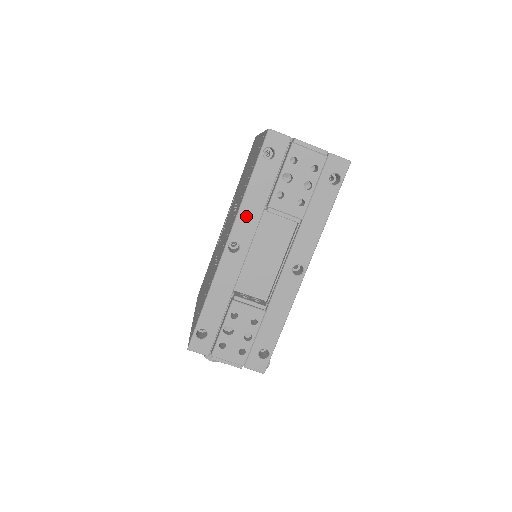
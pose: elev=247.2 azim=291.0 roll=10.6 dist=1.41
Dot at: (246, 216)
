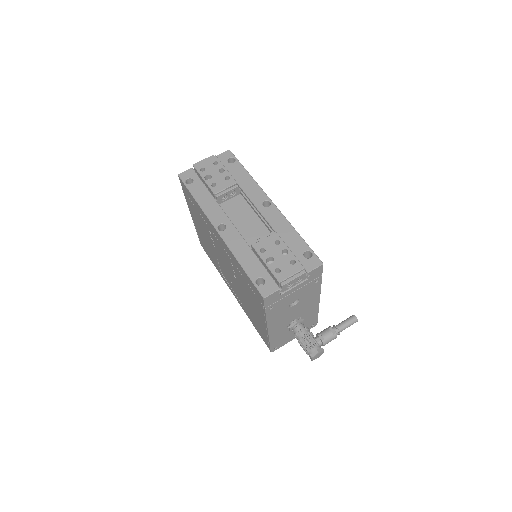
Dot at: (210, 210)
